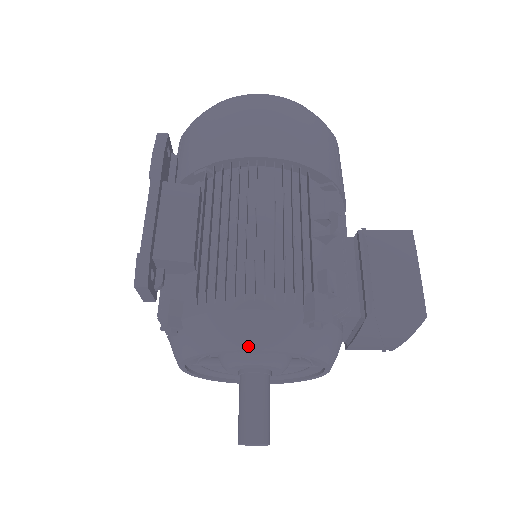
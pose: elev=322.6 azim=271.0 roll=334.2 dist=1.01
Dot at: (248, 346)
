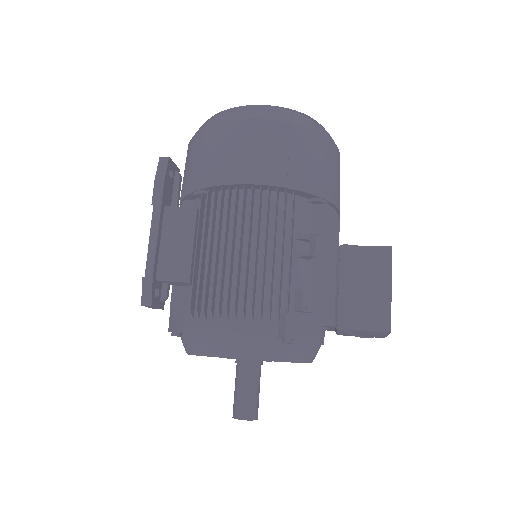
Dot at: (231, 355)
